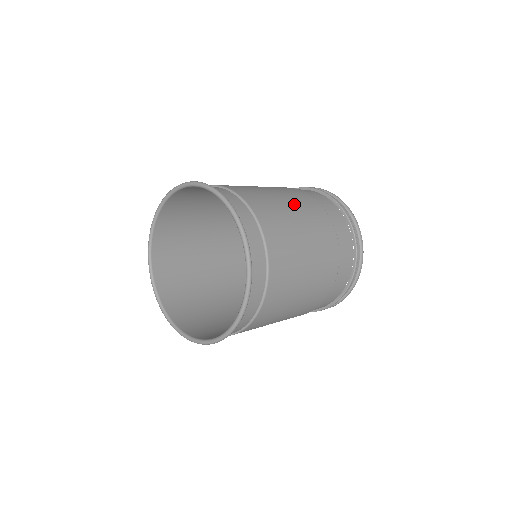
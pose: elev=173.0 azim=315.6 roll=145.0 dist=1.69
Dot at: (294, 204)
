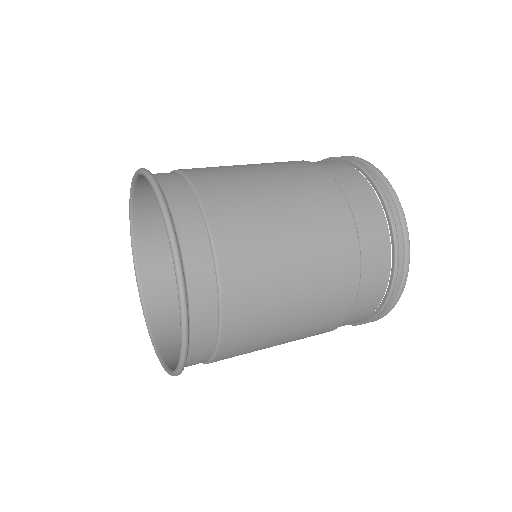
Dot at: (306, 248)
